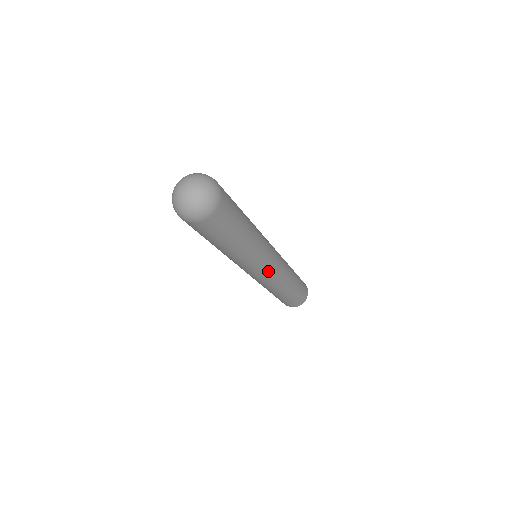
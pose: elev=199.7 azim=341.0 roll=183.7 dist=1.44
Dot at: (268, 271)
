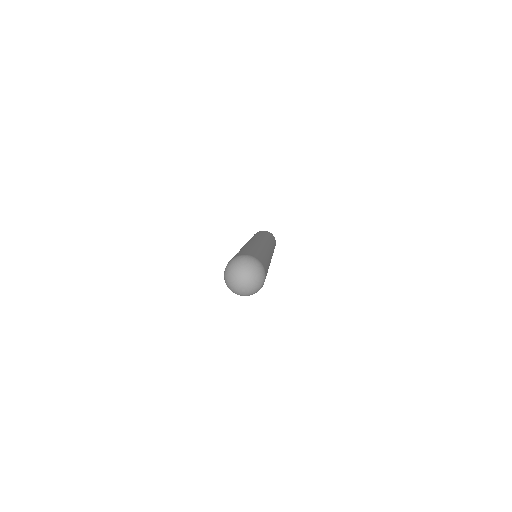
Dot at: occluded
